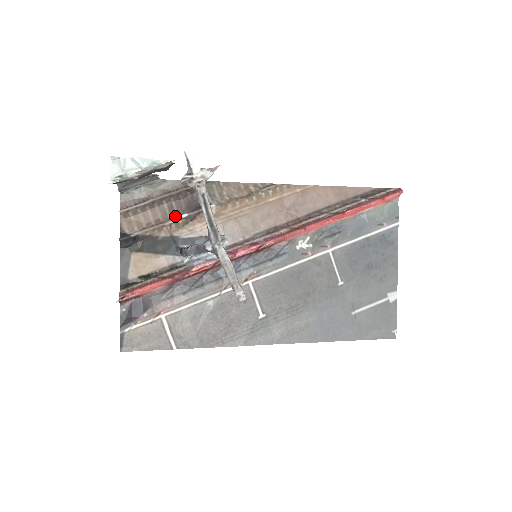
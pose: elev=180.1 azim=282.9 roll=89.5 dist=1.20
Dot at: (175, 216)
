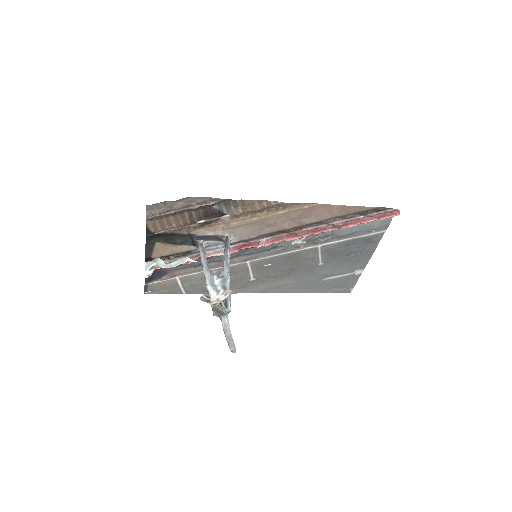
Dot at: (193, 222)
